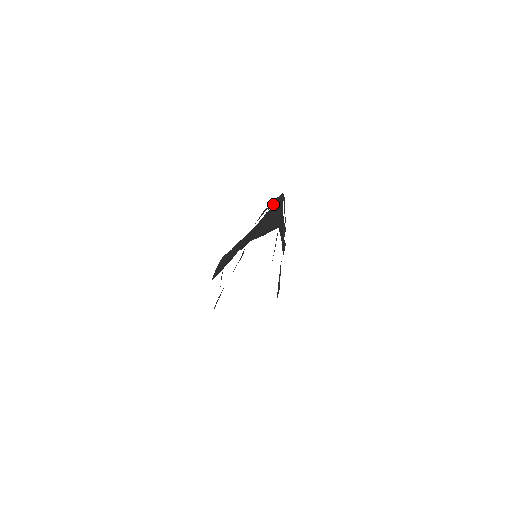
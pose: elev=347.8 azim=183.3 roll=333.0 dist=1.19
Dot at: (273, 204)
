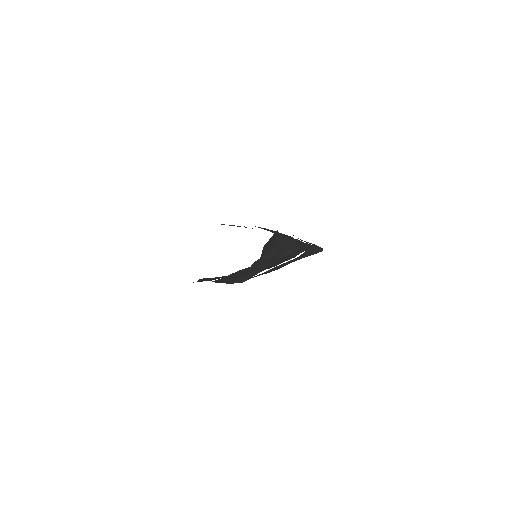
Dot at: occluded
